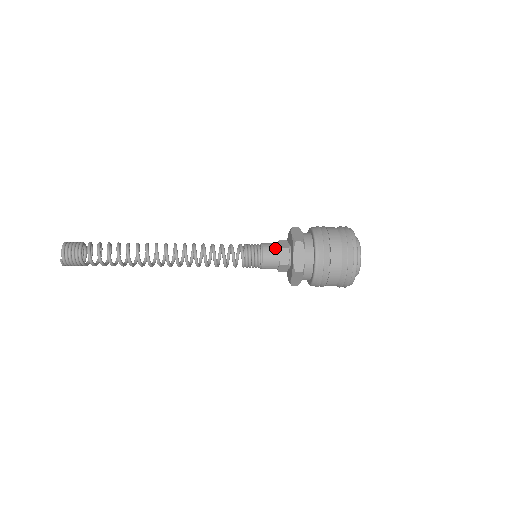
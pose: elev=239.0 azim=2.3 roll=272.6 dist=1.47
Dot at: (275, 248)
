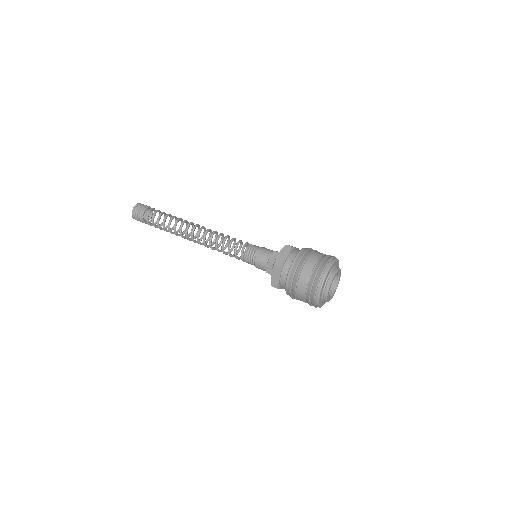
Dot at: (266, 259)
